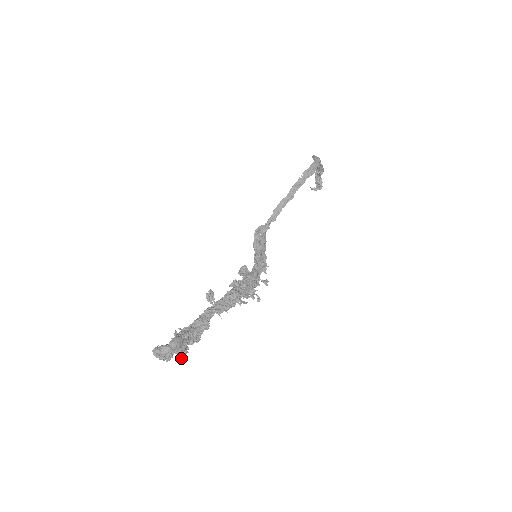
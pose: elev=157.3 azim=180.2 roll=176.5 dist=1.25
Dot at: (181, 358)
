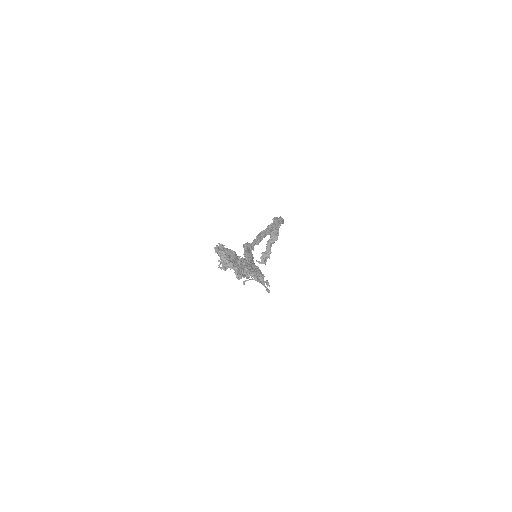
Dot at: (237, 277)
